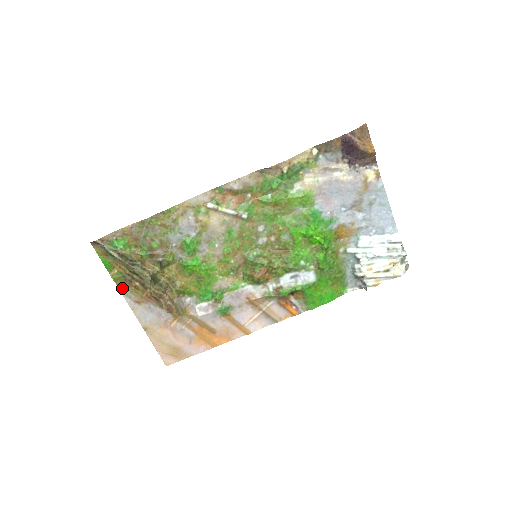
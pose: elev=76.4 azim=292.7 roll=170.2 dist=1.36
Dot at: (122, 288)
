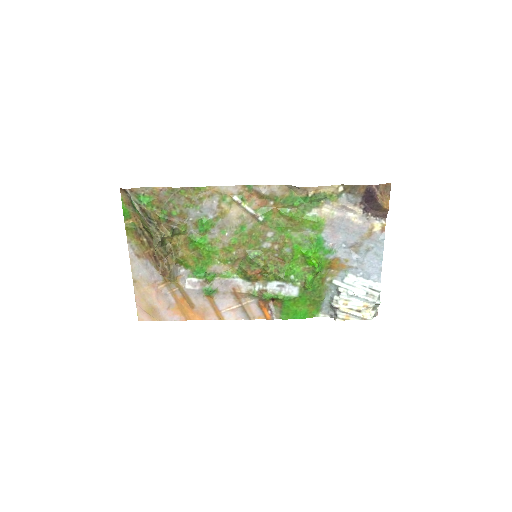
Dot at: (130, 238)
